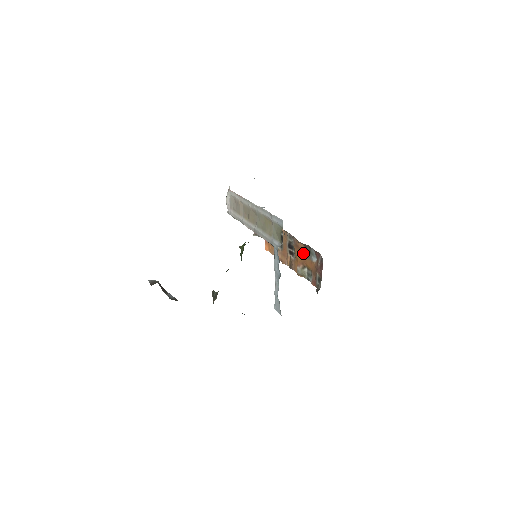
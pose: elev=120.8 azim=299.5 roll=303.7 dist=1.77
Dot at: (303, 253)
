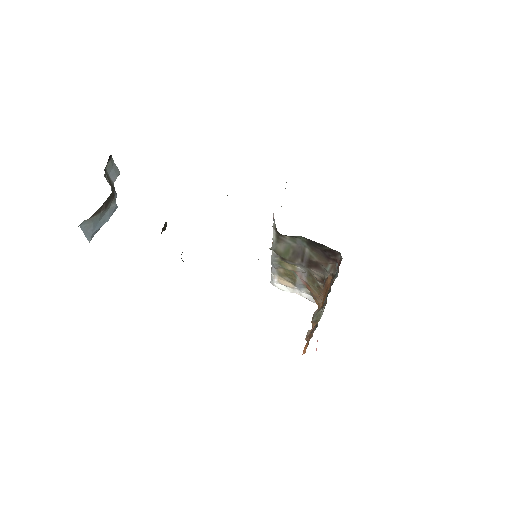
Dot at: occluded
